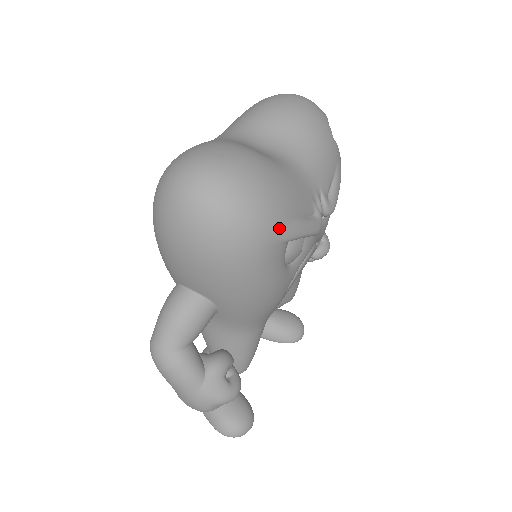
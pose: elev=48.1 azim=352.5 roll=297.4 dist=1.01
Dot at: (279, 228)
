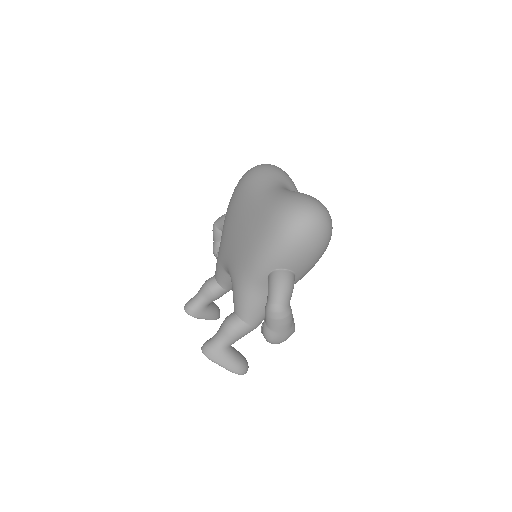
Dot at: occluded
